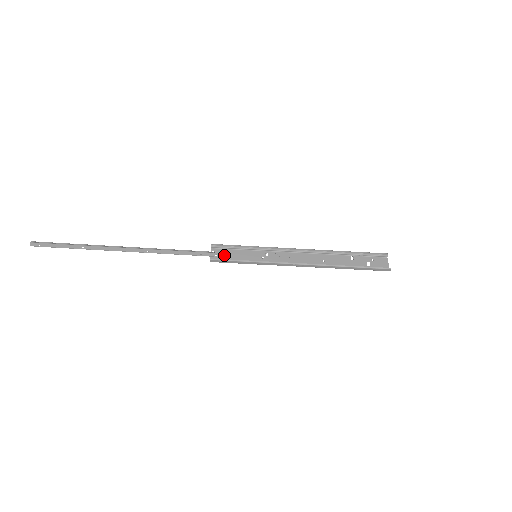
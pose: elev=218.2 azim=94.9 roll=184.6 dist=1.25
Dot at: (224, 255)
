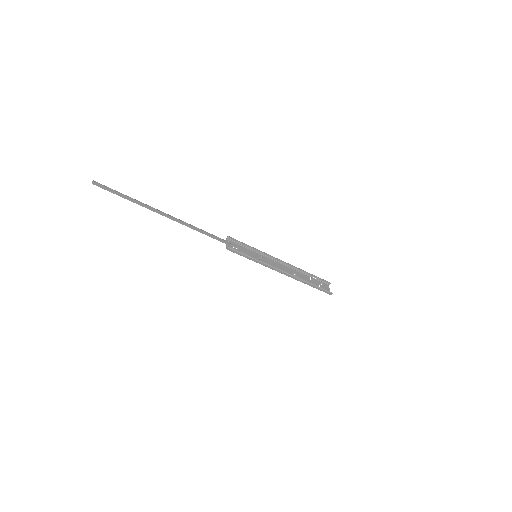
Dot at: (235, 248)
